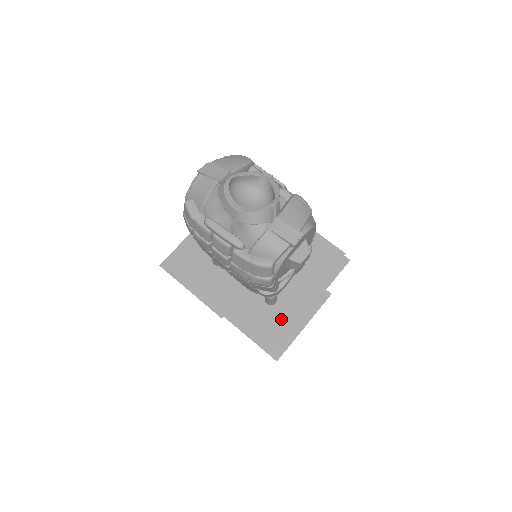
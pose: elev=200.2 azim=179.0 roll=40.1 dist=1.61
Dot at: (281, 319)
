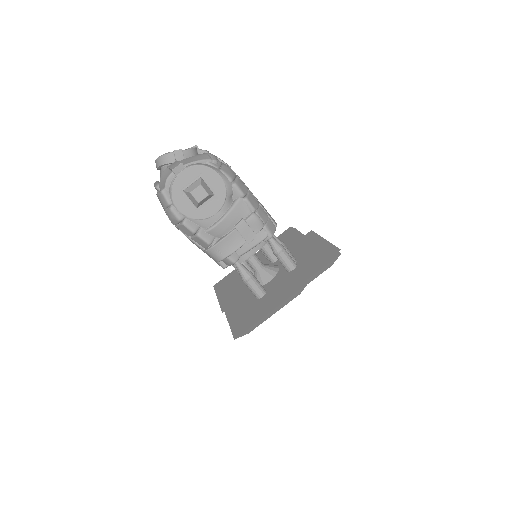
Dot at: (259, 308)
